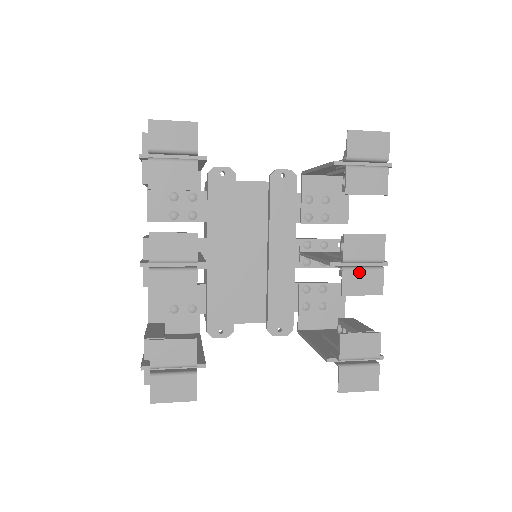
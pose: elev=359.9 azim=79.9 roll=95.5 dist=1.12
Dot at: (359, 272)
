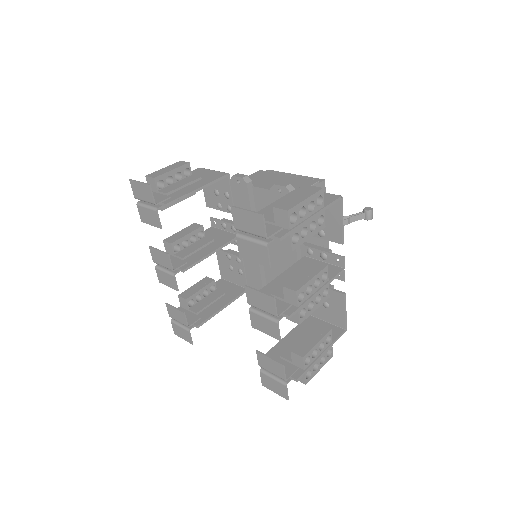
Dot at: (260, 317)
